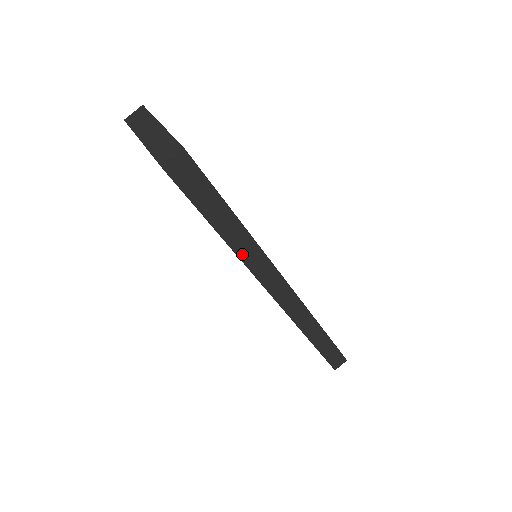
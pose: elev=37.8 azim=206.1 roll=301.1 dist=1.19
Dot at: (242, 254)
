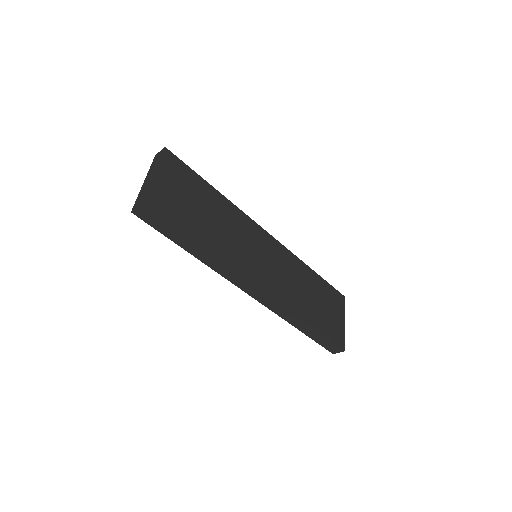
Dot at: (208, 264)
